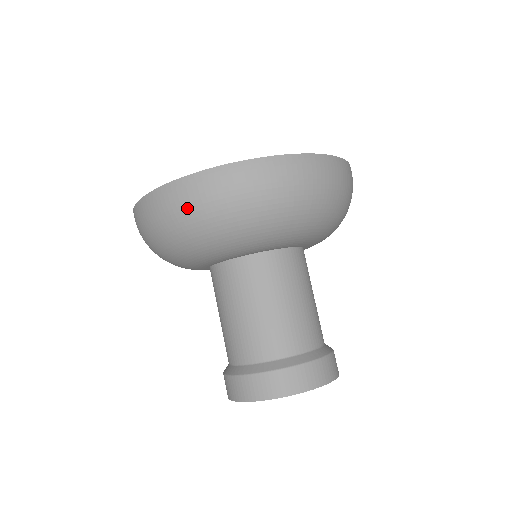
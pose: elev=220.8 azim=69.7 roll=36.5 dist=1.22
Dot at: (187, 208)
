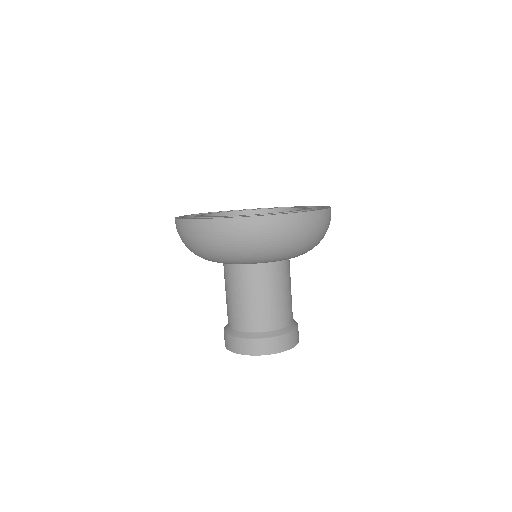
Dot at: (238, 237)
